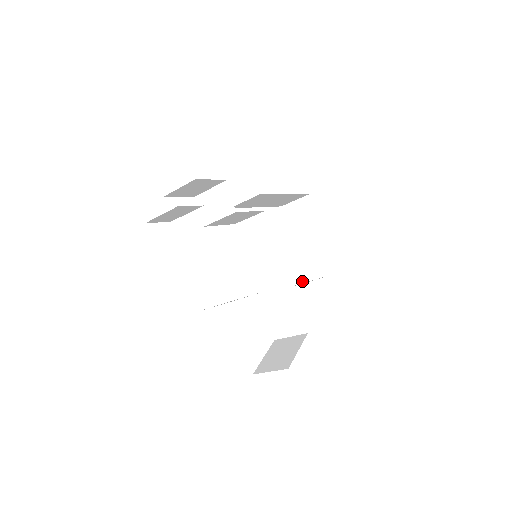
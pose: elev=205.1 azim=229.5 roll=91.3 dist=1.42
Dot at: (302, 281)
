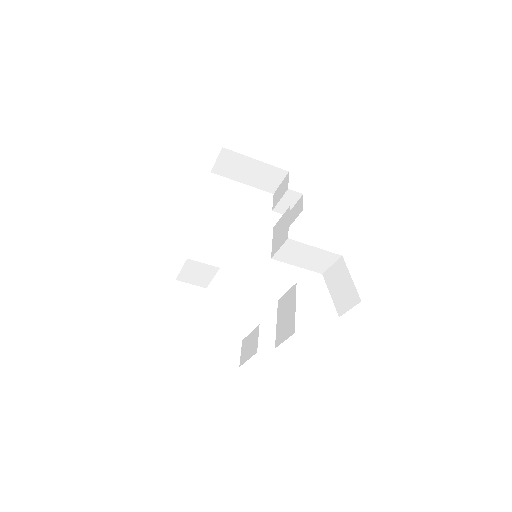
Dot at: occluded
